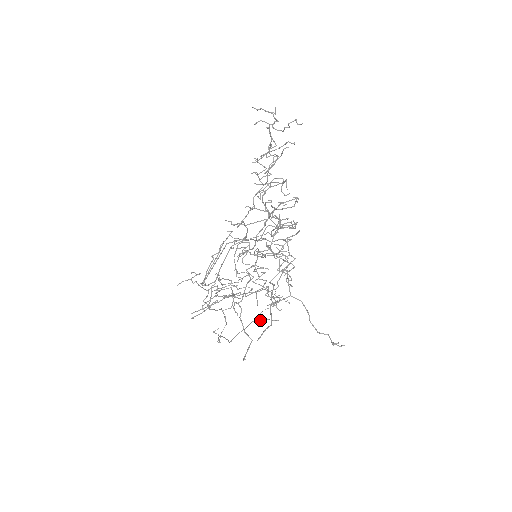
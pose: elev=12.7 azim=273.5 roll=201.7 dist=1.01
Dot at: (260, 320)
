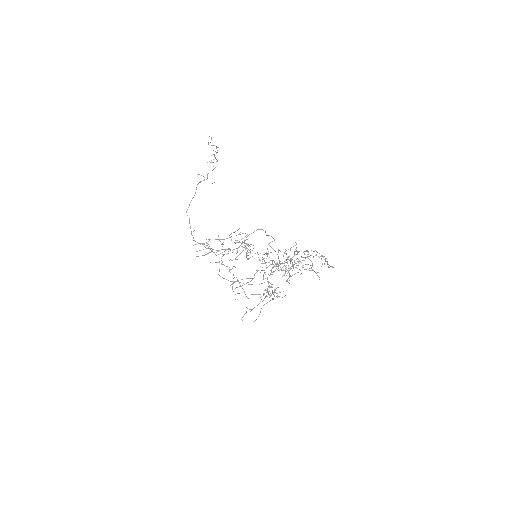
Dot at: occluded
